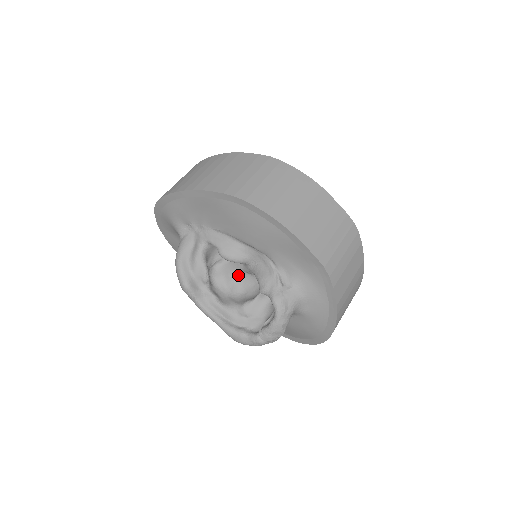
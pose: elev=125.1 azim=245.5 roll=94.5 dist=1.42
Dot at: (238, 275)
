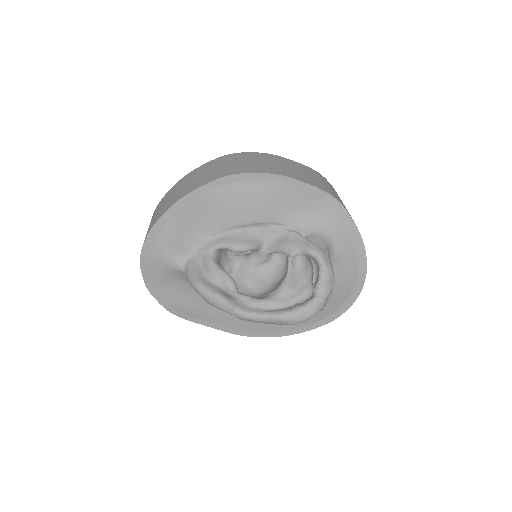
Dot at: (255, 273)
